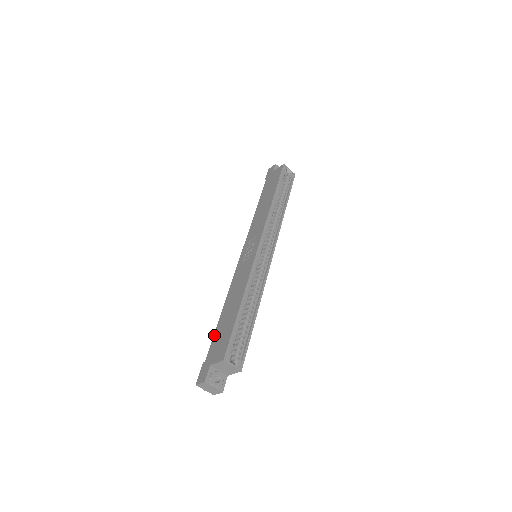
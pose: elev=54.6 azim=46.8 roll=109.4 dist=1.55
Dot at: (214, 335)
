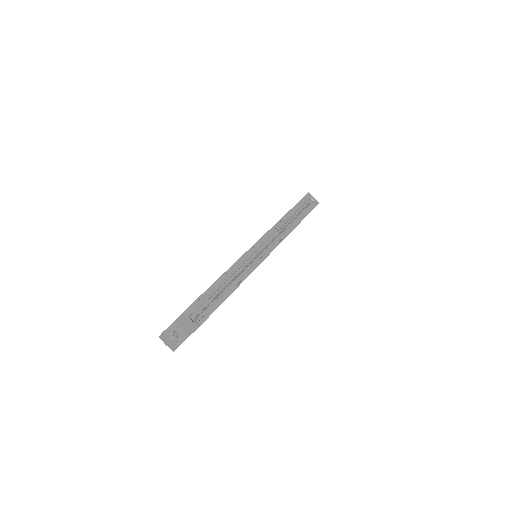
Dot at: occluded
